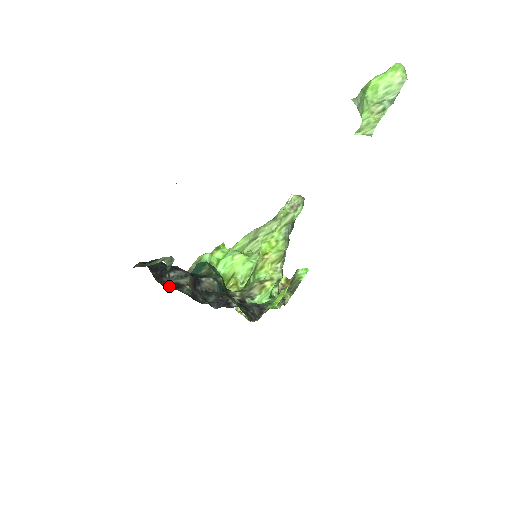
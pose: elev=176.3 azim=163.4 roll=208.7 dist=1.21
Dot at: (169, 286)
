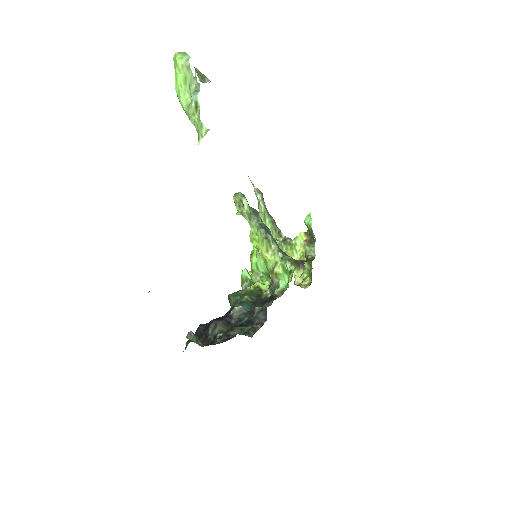
Dot at: (210, 344)
